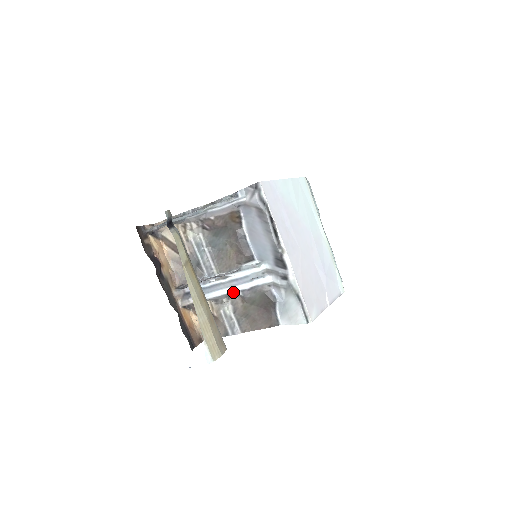
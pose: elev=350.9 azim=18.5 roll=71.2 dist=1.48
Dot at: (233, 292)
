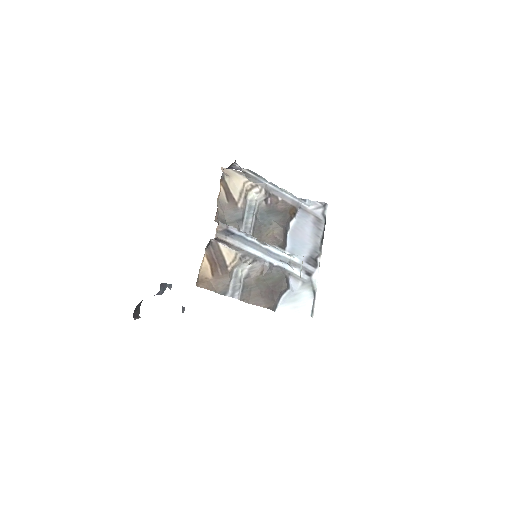
Dot at: (263, 259)
